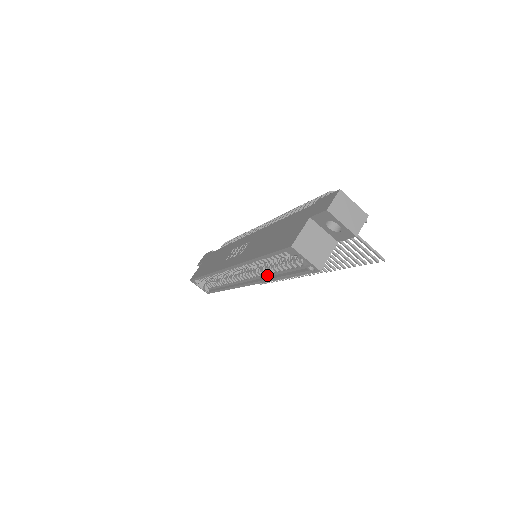
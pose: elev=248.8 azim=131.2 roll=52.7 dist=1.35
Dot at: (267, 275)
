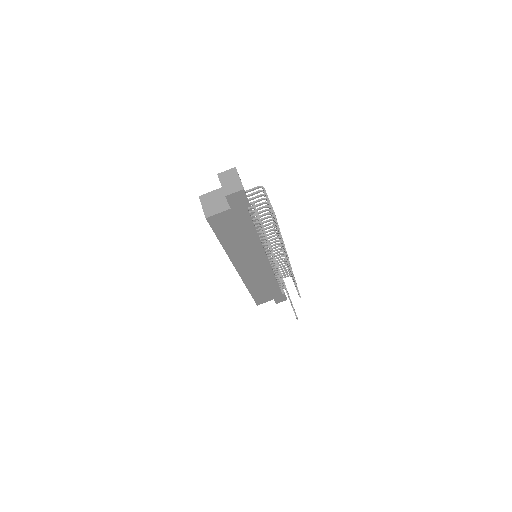
Dot at: occluded
